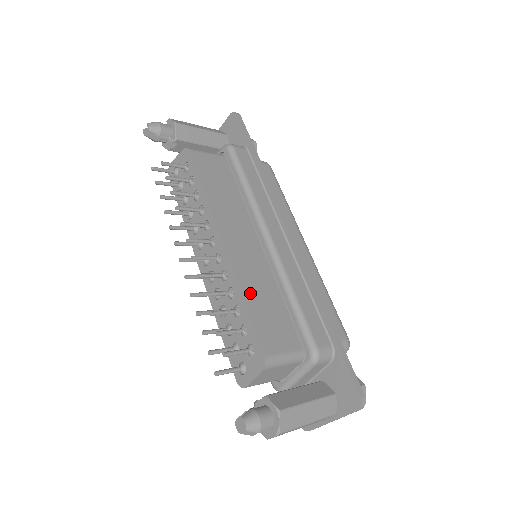
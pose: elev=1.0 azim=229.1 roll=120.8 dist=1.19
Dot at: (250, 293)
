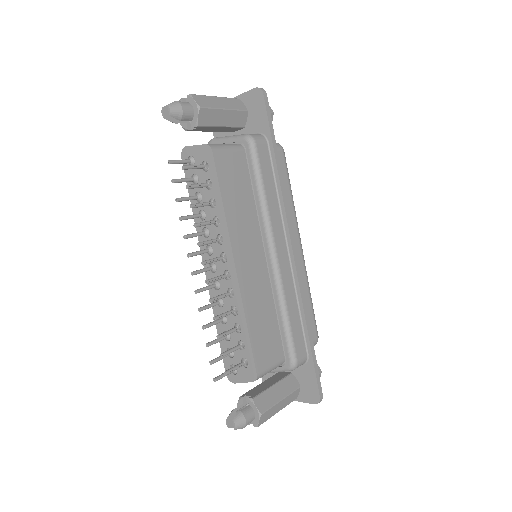
Dot at: (252, 315)
